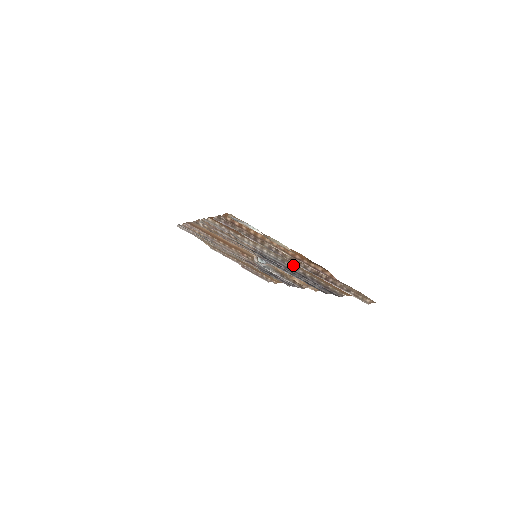
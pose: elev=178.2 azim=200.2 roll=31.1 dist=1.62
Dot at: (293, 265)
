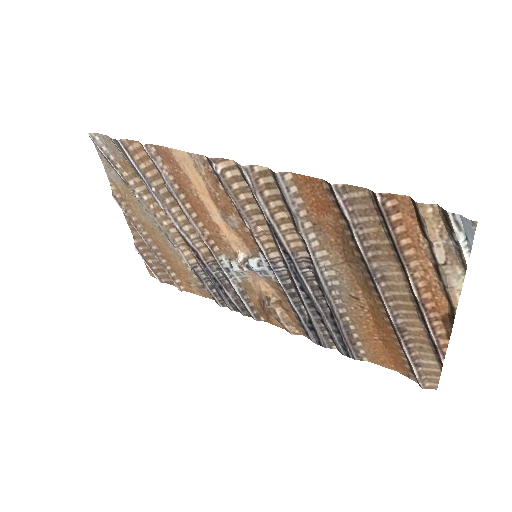
Dot at: (342, 299)
